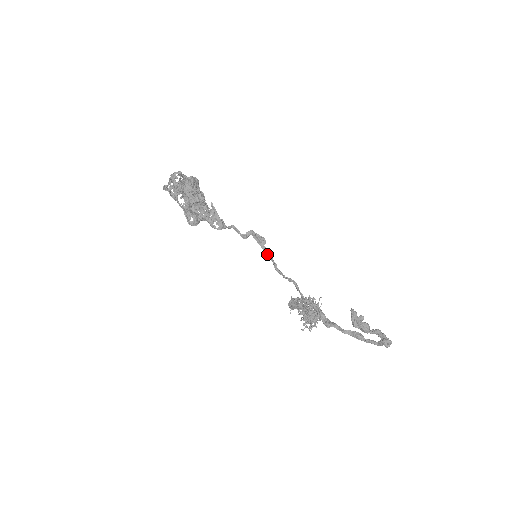
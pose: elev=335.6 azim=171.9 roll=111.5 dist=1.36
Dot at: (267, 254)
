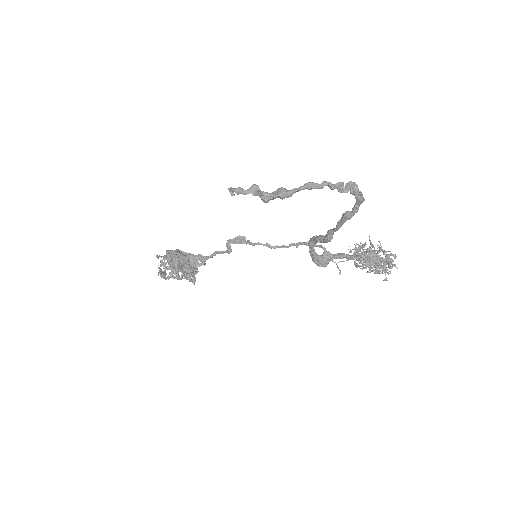
Dot at: (252, 244)
